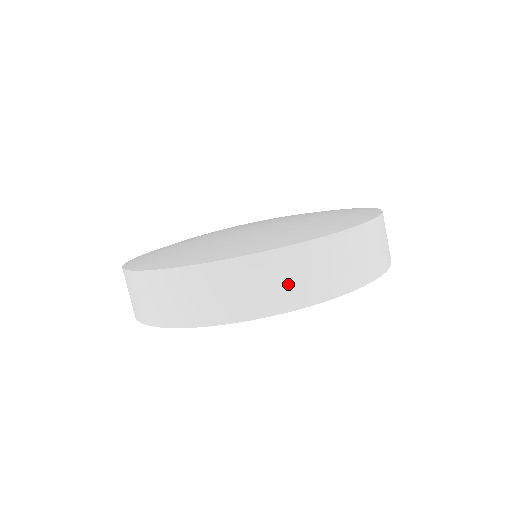
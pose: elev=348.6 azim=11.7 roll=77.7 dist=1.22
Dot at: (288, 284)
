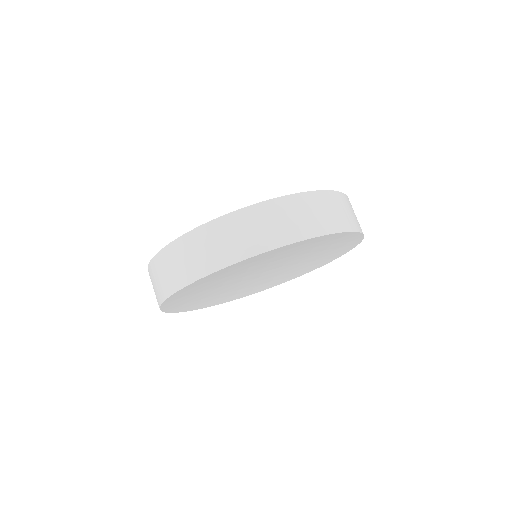
Dot at: (319, 216)
